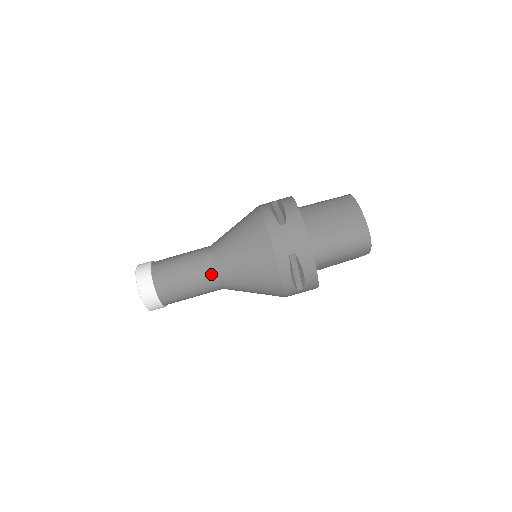
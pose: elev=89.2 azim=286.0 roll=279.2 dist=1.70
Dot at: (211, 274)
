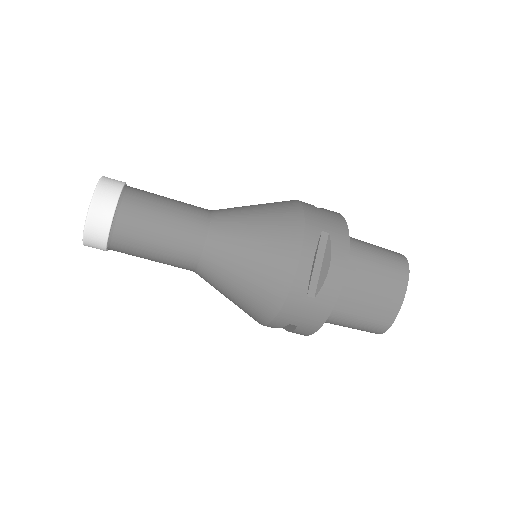
Dot at: (189, 266)
